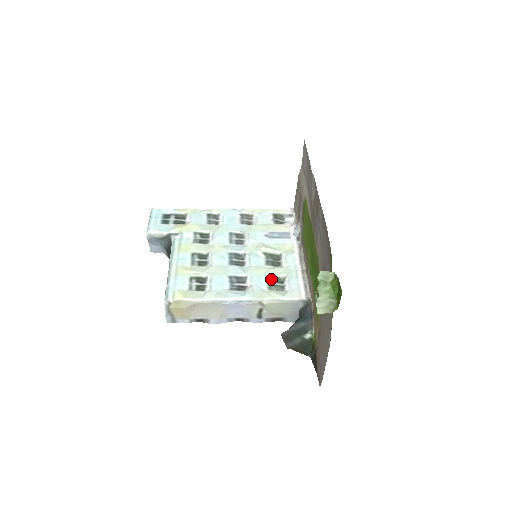
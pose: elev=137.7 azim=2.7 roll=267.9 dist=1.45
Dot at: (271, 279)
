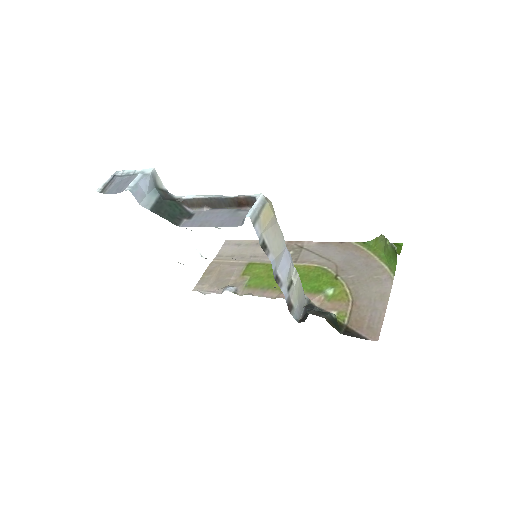
Dot at: occluded
